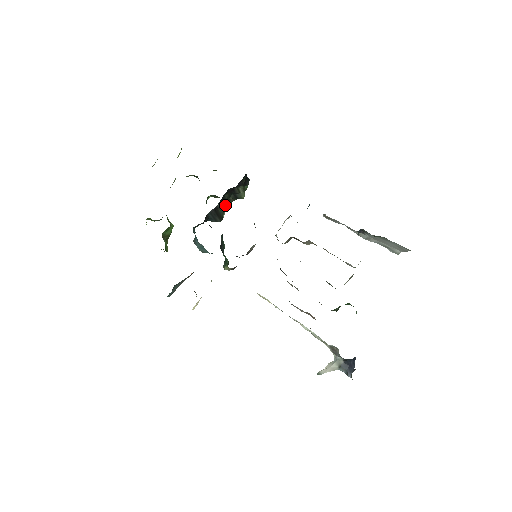
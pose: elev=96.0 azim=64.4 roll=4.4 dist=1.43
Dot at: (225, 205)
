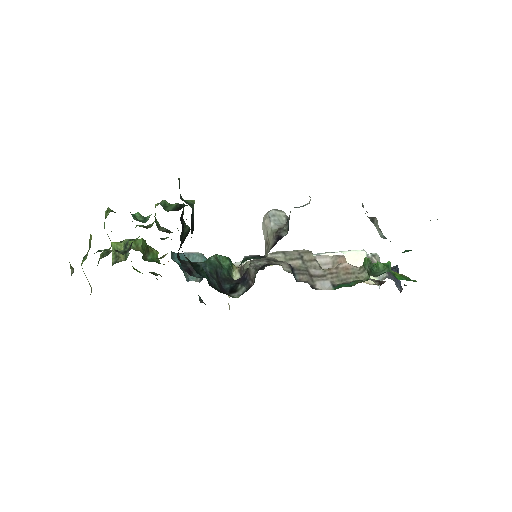
Dot at: (182, 222)
